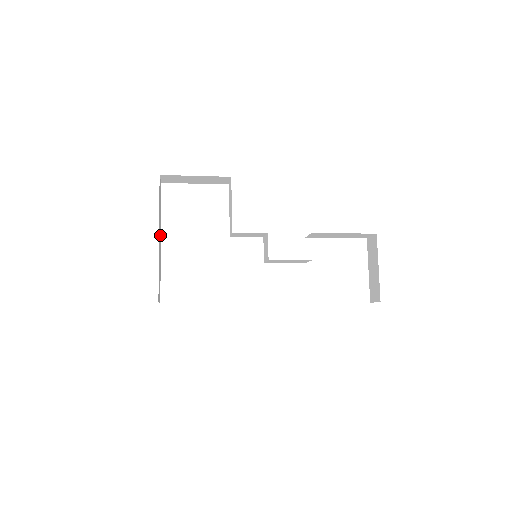
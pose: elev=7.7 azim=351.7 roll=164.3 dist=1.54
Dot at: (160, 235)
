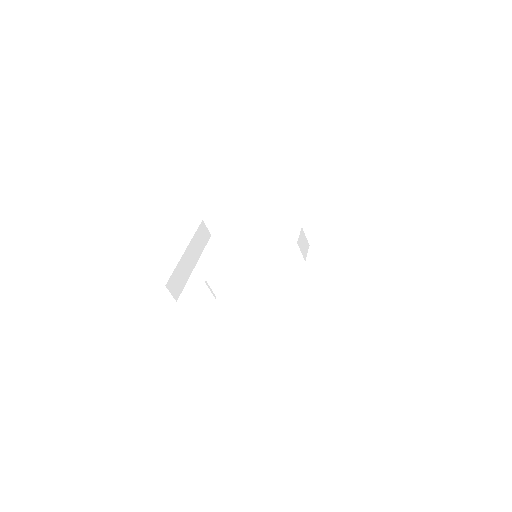
Dot at: (195, 259)
